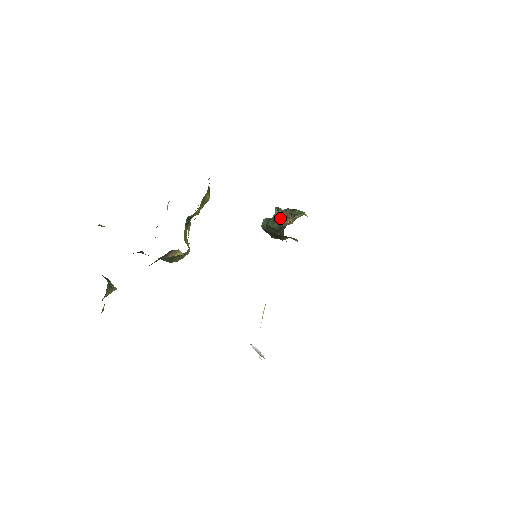
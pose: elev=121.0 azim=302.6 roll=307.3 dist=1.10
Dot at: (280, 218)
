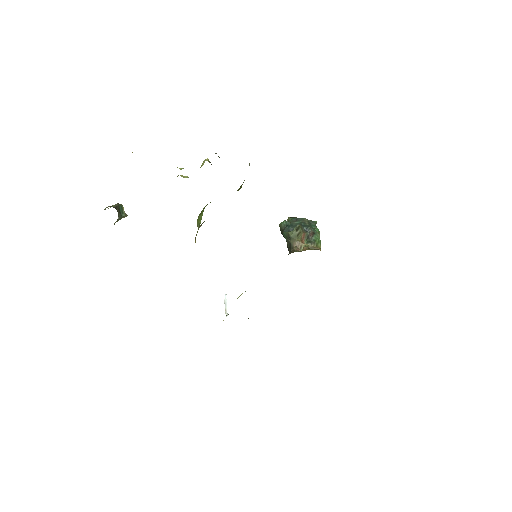
Dot at: (294, 239)
